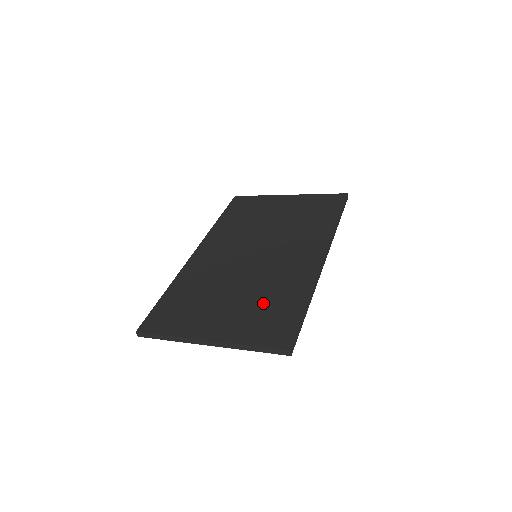
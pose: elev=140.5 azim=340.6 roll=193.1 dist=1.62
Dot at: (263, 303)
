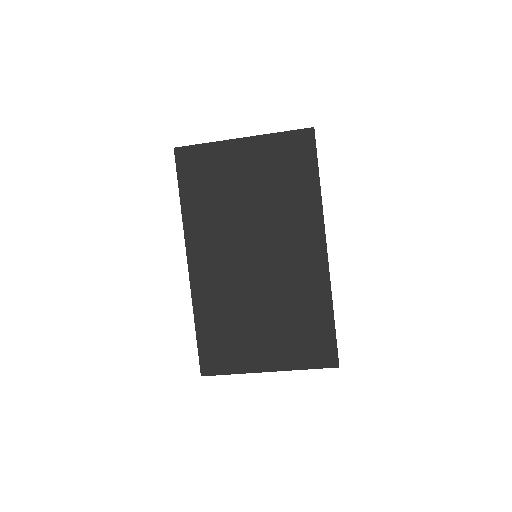
Dot at: (296, 323)
